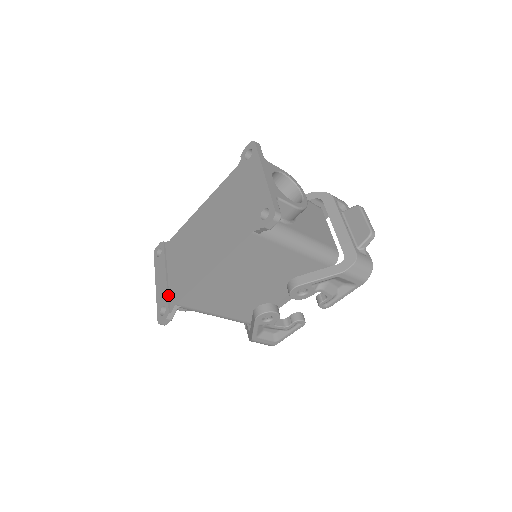
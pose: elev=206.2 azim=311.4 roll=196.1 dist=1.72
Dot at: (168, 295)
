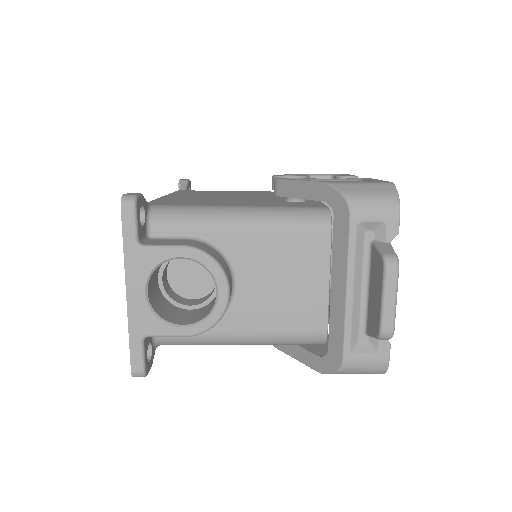
Dot at: occluded
